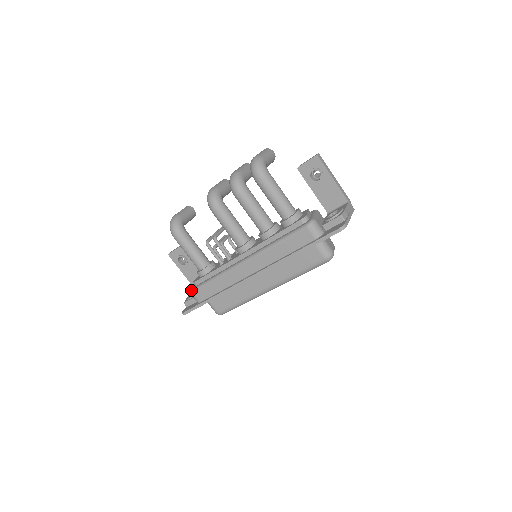
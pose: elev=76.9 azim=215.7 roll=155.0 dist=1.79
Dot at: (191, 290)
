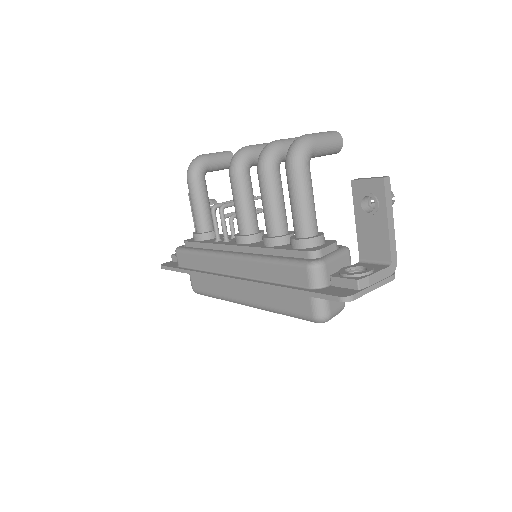
Dot at: (177, 248)
